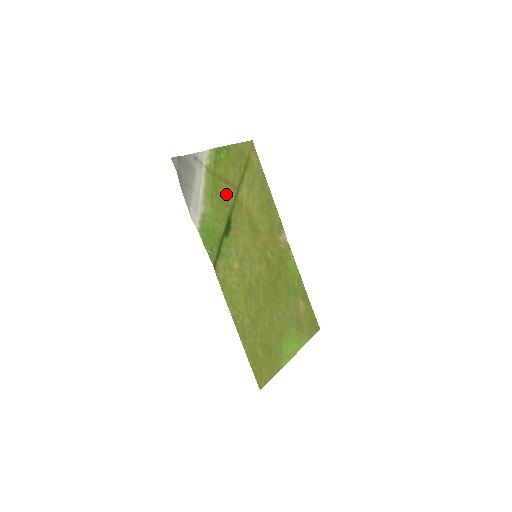
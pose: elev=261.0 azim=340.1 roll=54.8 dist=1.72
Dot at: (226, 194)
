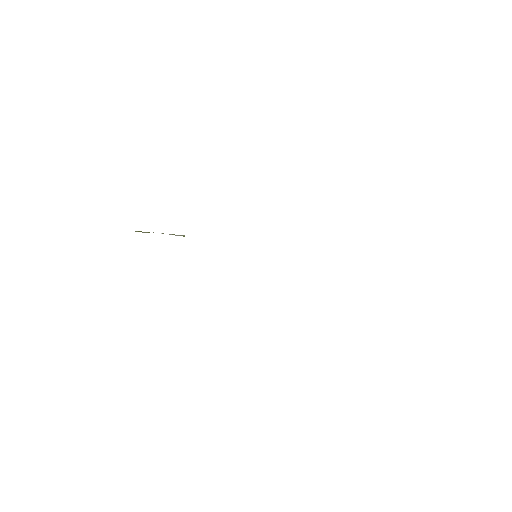
Dot at: occluded
